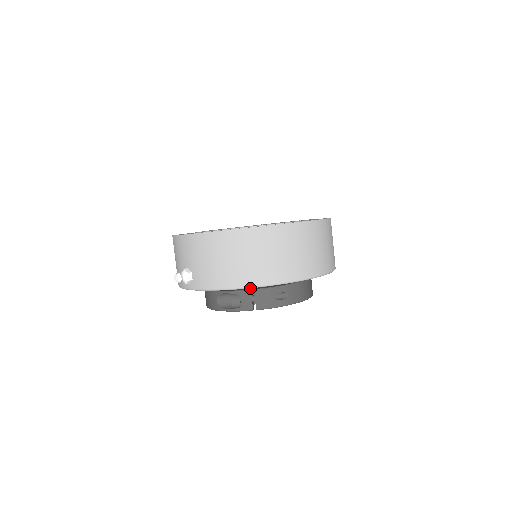
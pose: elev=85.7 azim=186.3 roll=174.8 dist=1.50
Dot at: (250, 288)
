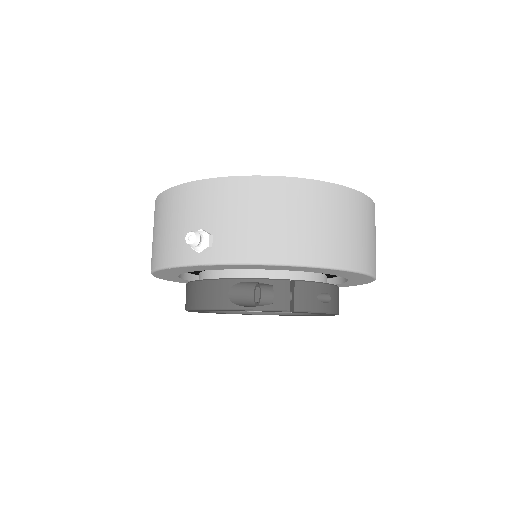
Dot at: occluded
